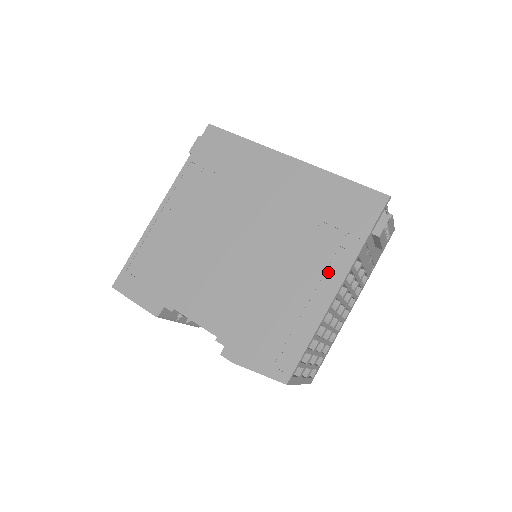
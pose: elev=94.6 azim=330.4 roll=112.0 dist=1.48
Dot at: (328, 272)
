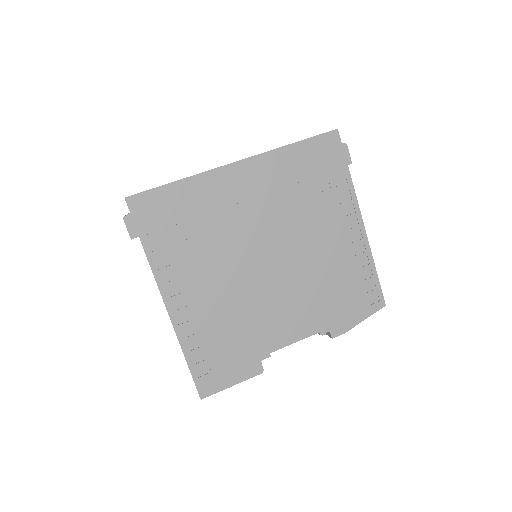
Dot at: (347, 218)
